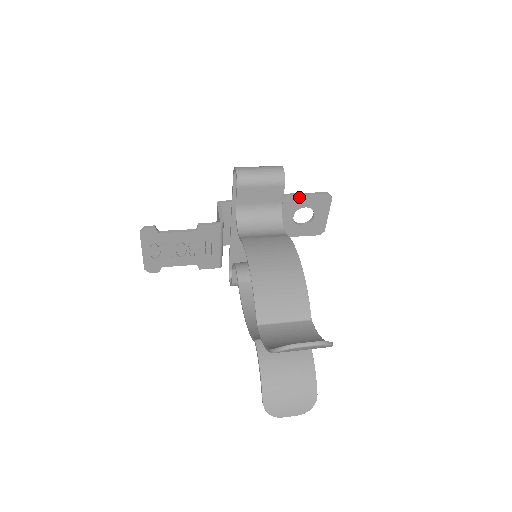
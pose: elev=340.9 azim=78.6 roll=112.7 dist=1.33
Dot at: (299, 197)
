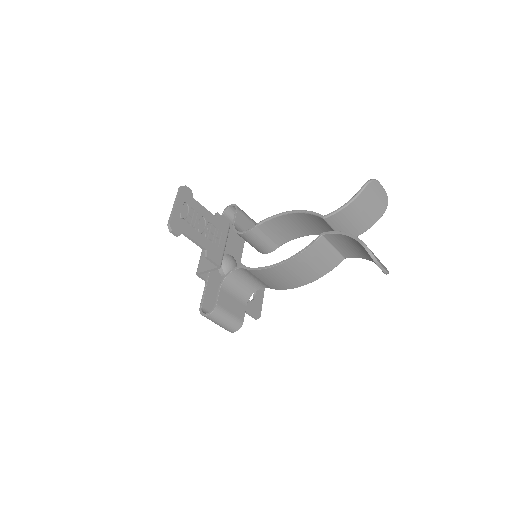
Dot at: occluded
